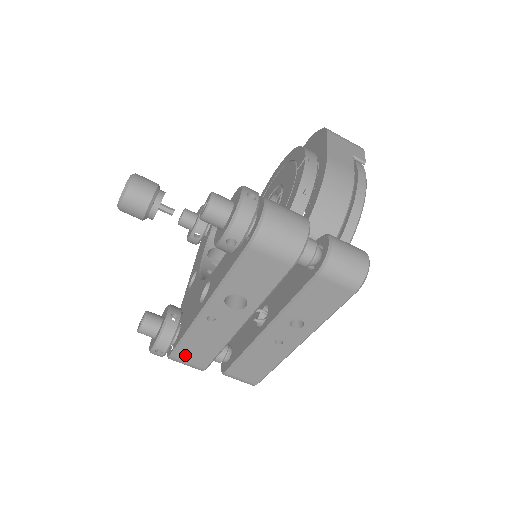
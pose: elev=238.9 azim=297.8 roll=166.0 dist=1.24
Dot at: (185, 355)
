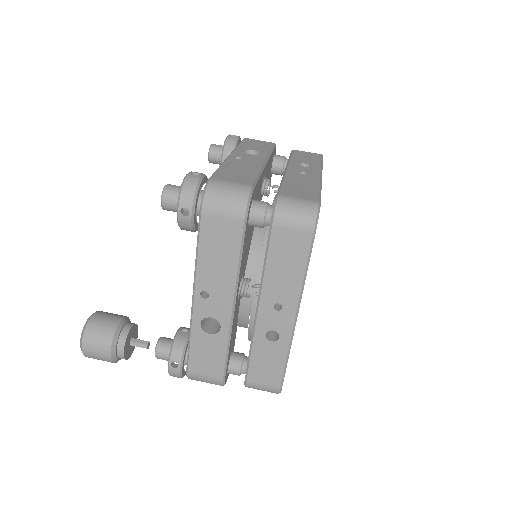
Dot at: (225, 177)
